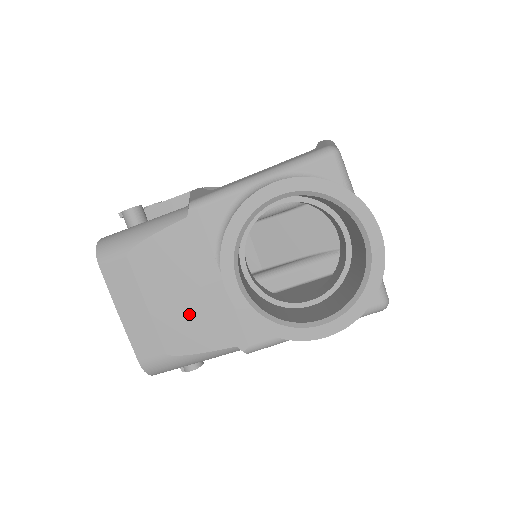
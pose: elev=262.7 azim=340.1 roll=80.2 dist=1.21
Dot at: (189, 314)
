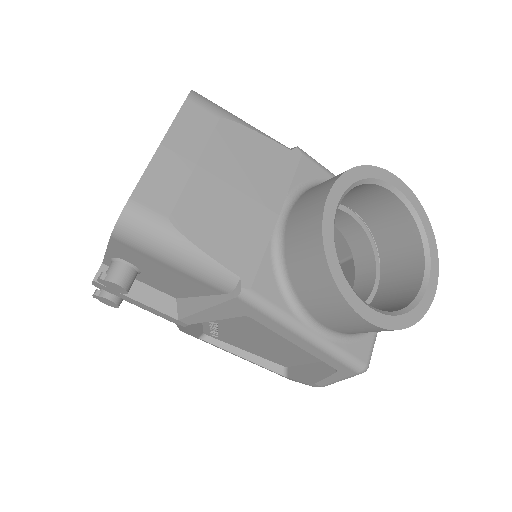
Dot at: (226, 209)
